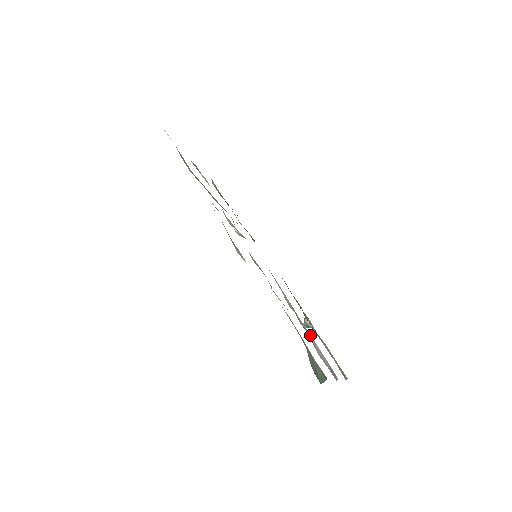
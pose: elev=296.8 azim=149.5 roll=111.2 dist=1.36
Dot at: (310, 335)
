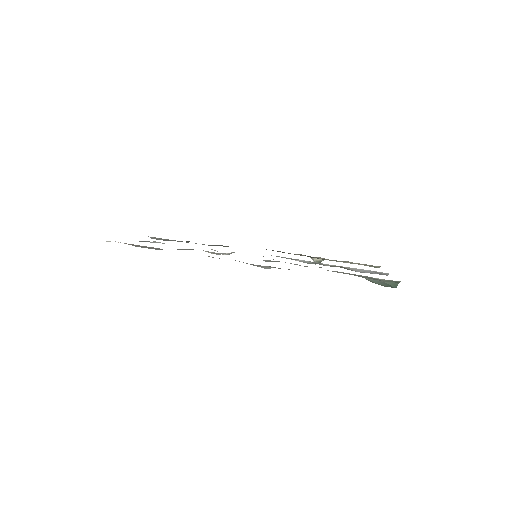
Dot at: (343, 267)
